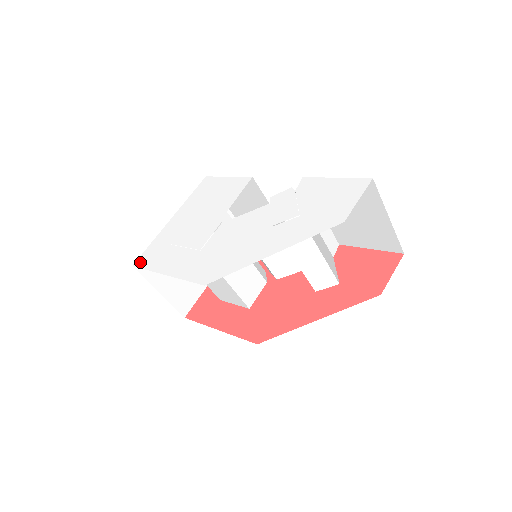
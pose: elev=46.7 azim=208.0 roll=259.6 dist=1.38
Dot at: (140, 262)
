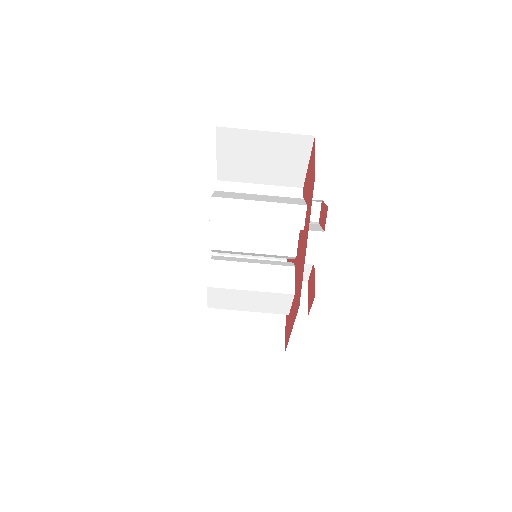
Dot at: occluded
